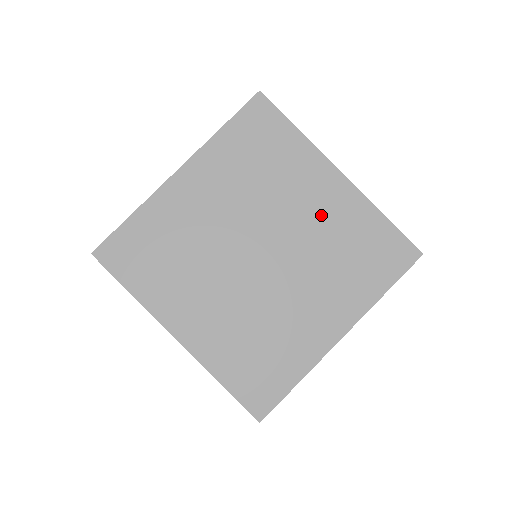
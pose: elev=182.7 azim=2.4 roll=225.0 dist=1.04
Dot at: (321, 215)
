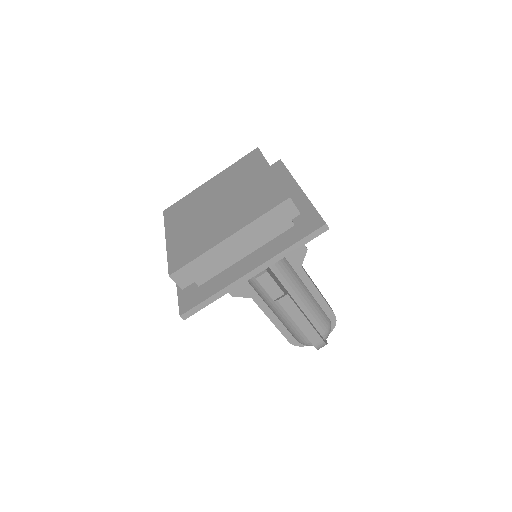
Dot at: (220, 184)
